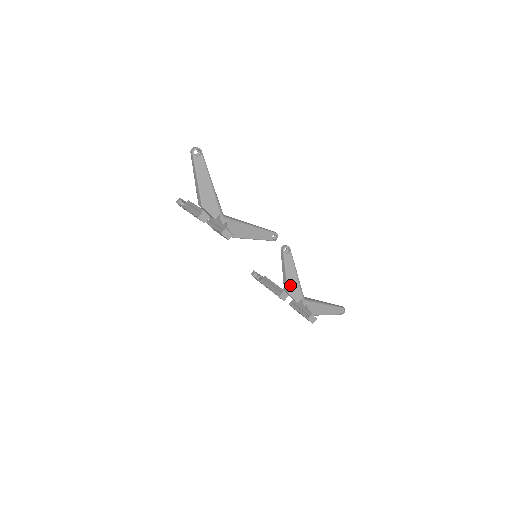
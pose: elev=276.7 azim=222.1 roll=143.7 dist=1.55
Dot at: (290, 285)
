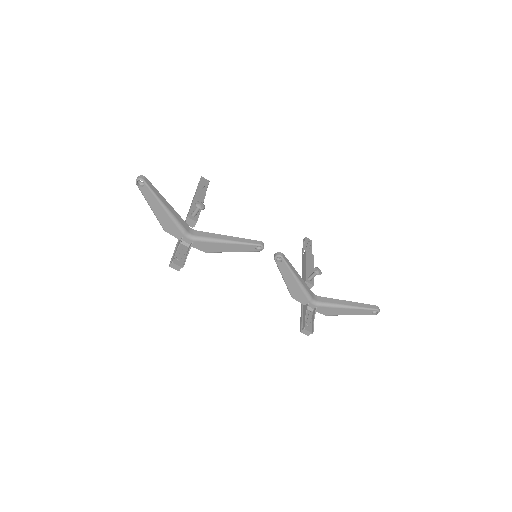
Dot at: (291, 290)
